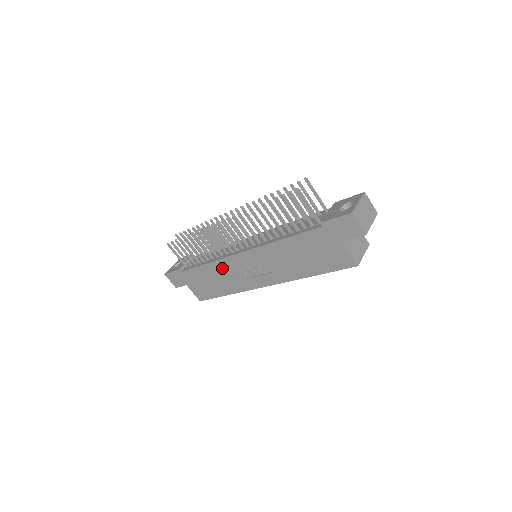
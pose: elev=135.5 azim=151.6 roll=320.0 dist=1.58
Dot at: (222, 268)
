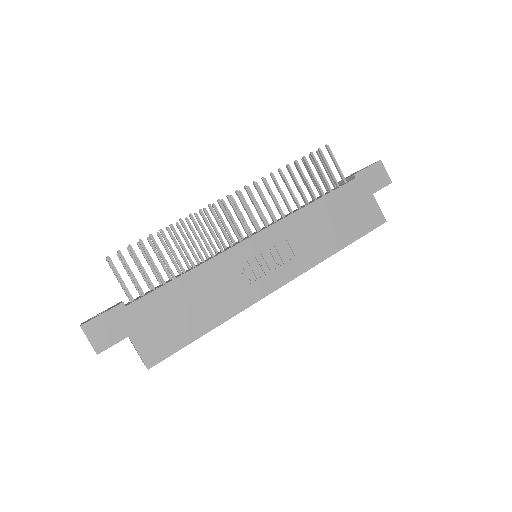
Dot at: (217, 272)
